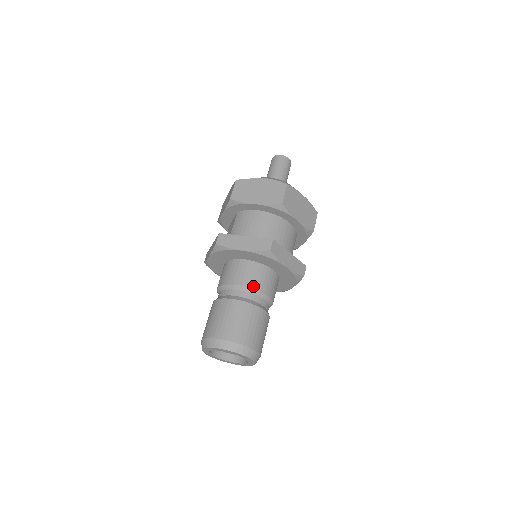
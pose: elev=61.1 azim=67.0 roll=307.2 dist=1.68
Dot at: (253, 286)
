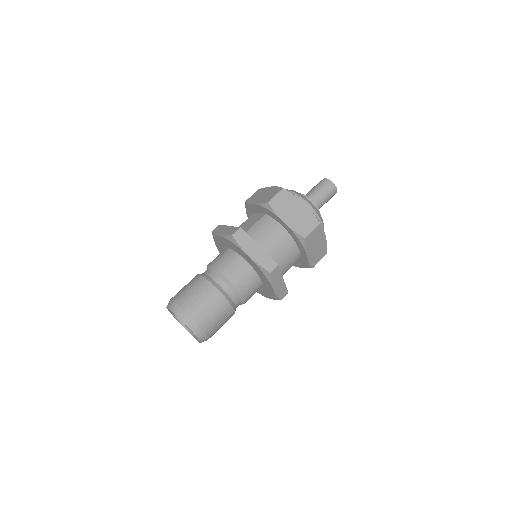
Dot at: (238, 287)
